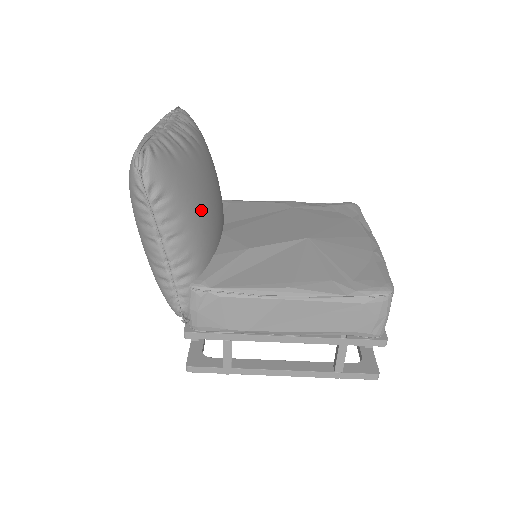
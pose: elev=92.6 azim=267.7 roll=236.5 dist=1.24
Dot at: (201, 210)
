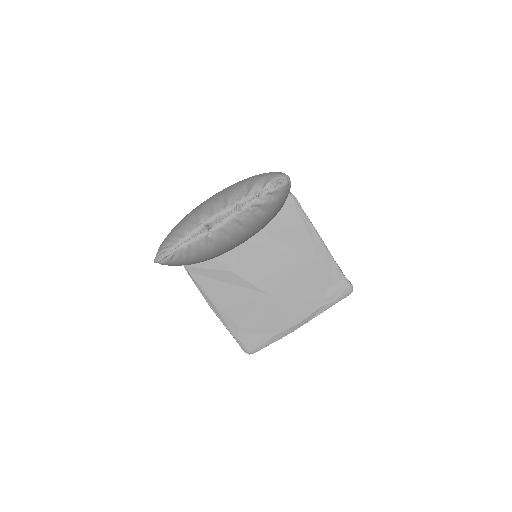
Dot at: occluded
